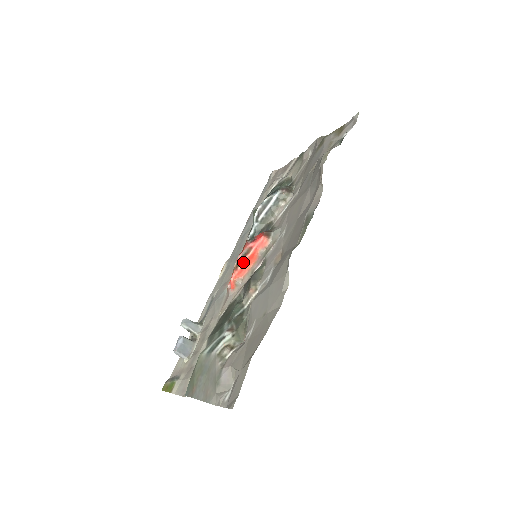
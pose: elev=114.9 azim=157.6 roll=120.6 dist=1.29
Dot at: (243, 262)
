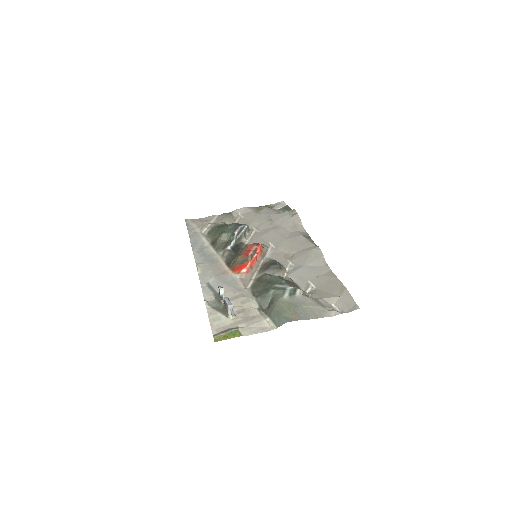
Dot at: (255, 256)
